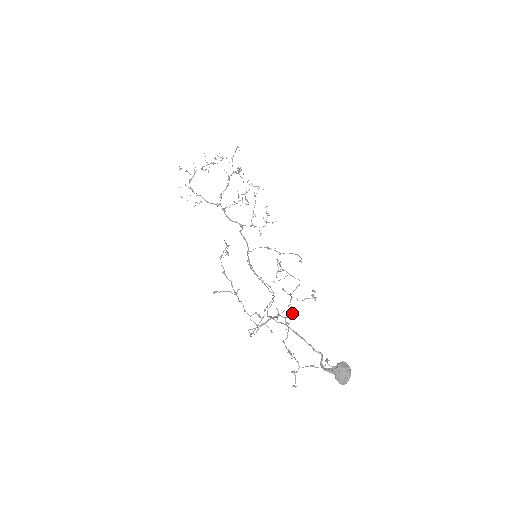
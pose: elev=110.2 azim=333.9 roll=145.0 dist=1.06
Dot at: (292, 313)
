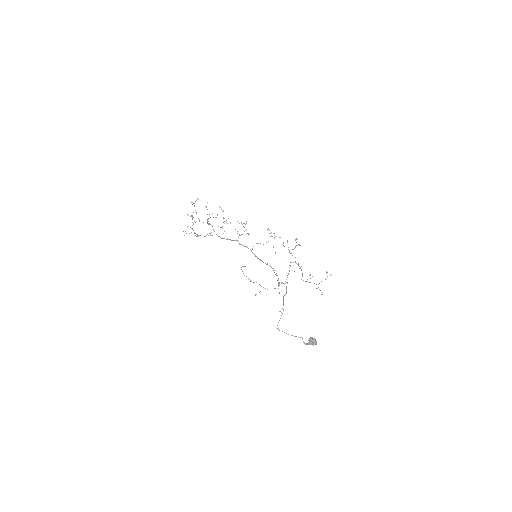
Dot at: occluded
